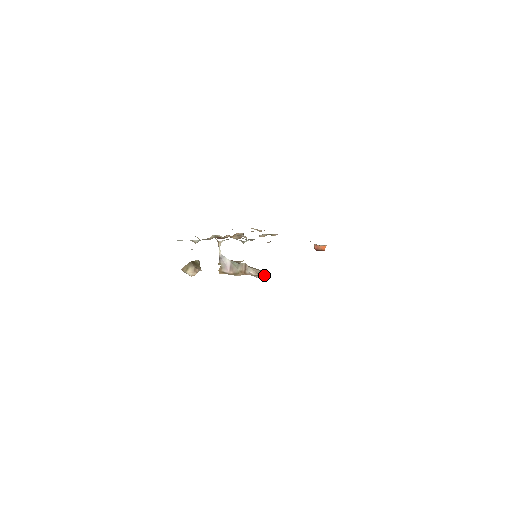
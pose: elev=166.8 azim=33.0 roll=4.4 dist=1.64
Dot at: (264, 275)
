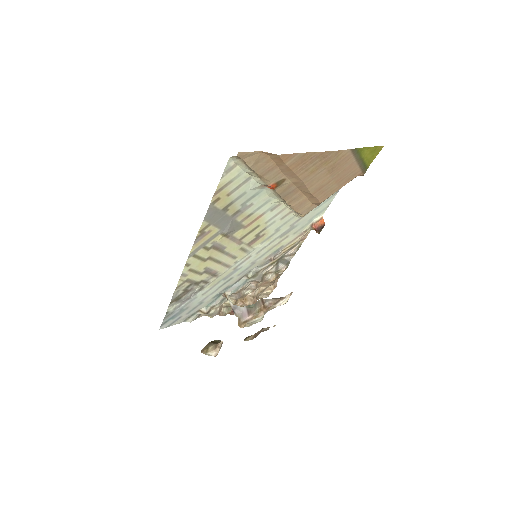
Dot at: (285, 296)
